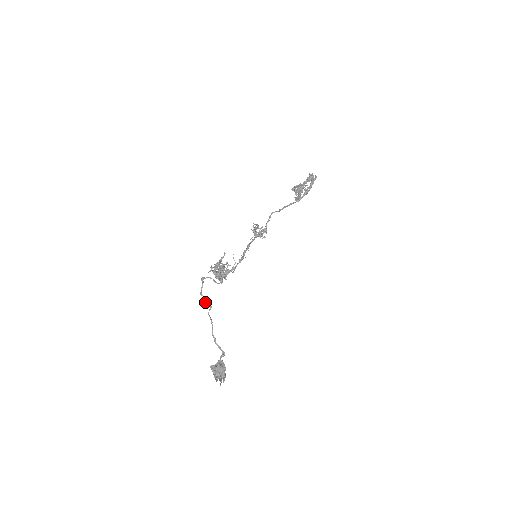
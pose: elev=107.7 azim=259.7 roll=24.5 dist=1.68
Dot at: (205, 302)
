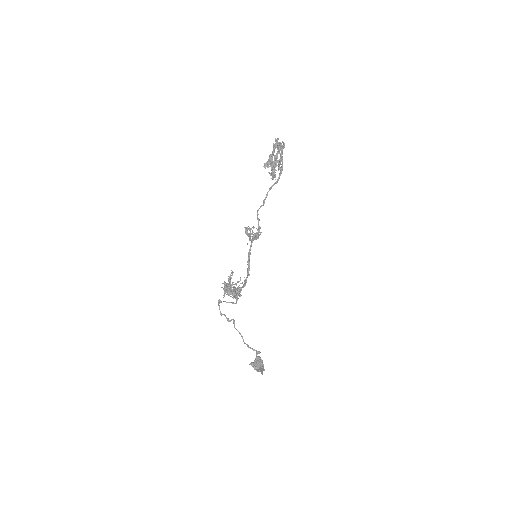
Dot at: (228, 320)
